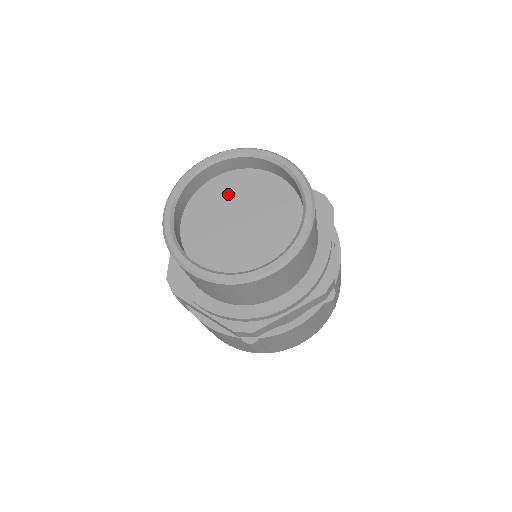
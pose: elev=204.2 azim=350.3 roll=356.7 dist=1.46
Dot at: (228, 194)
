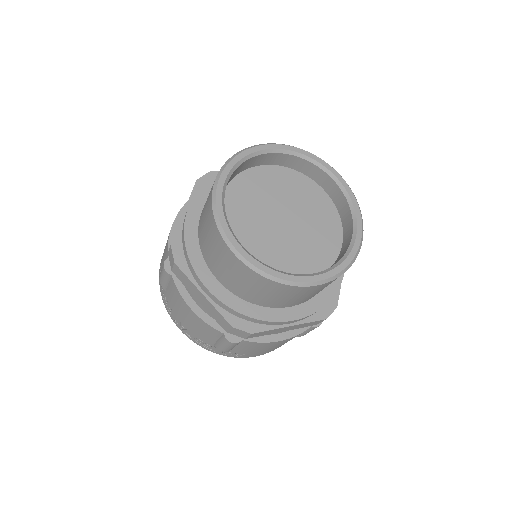
Dot at: (250, 204)
